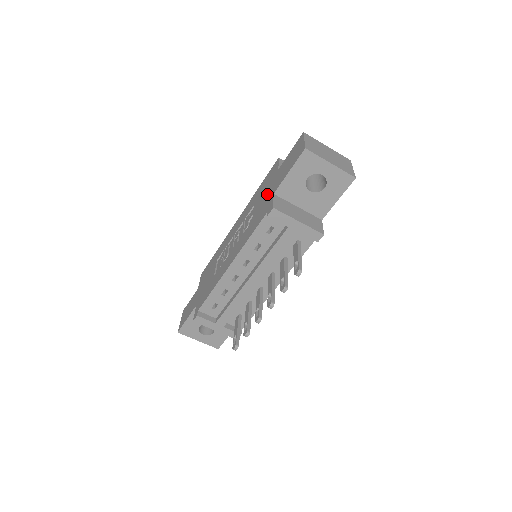
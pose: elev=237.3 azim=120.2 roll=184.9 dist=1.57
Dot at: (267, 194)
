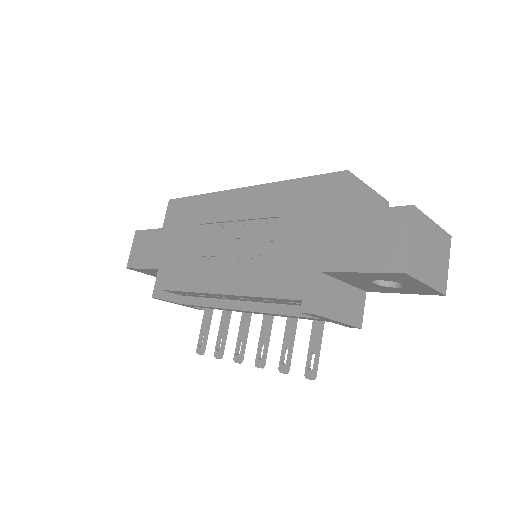
Dot at: (309, 244)
